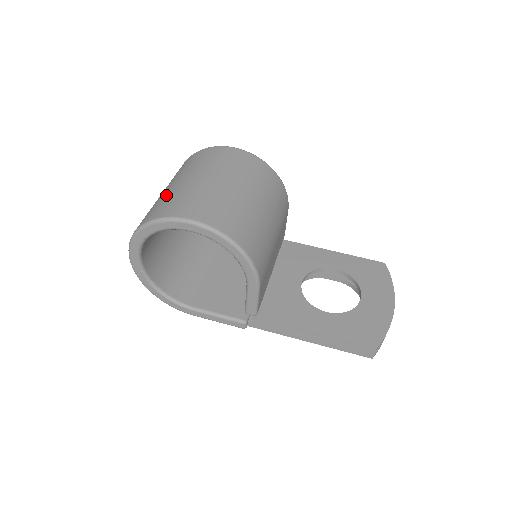
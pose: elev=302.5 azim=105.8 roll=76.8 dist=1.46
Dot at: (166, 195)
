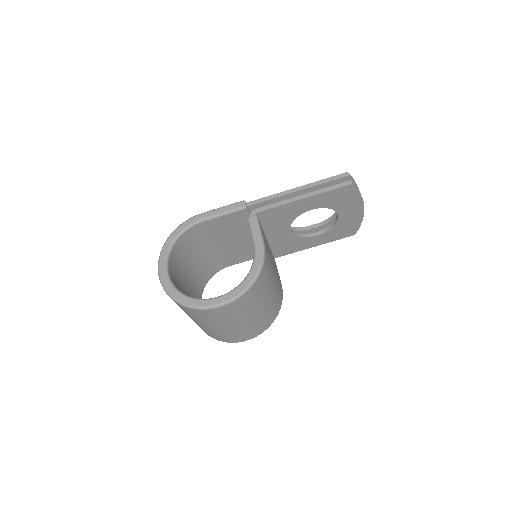
Dot at: (206, 330)
